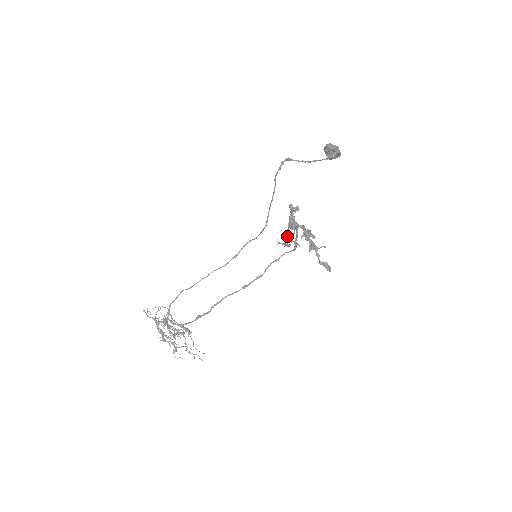
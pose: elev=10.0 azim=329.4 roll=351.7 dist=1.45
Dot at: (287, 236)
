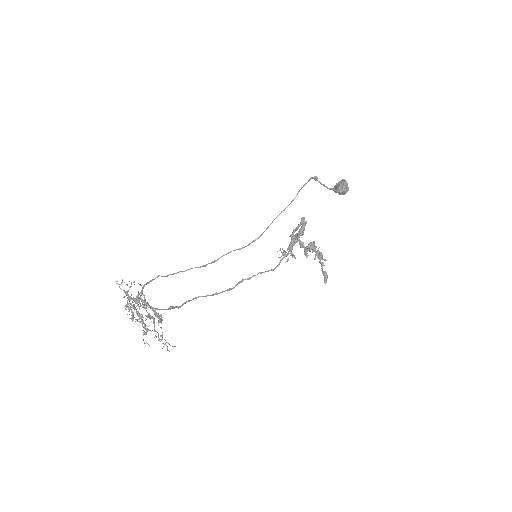
Dot at: (291, 245)
